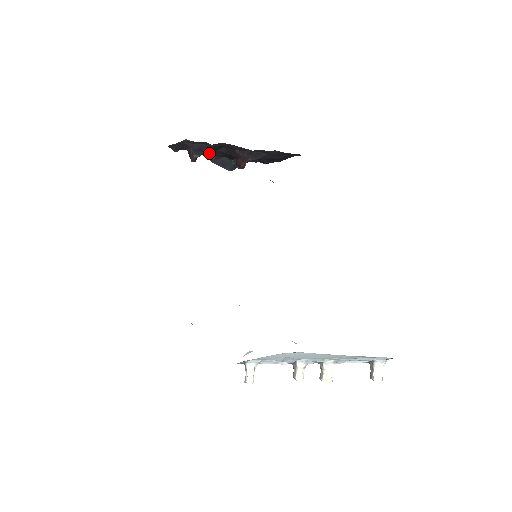
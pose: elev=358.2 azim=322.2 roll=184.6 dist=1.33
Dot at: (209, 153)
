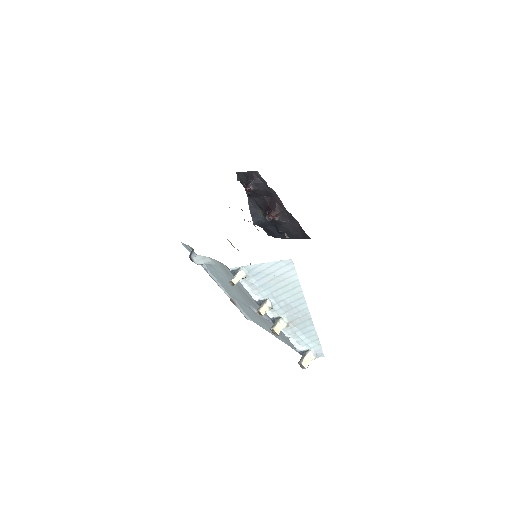
Dot at: (255, 198)
